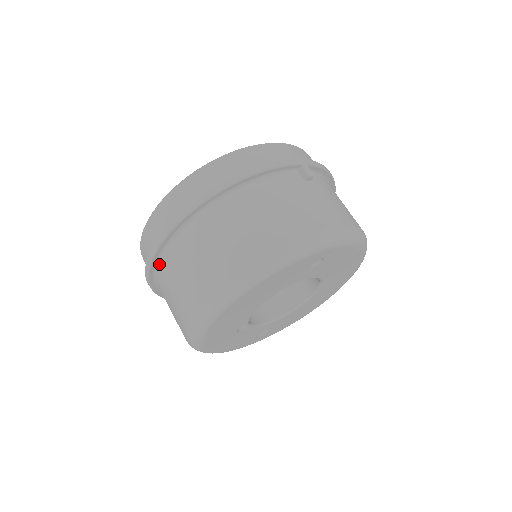
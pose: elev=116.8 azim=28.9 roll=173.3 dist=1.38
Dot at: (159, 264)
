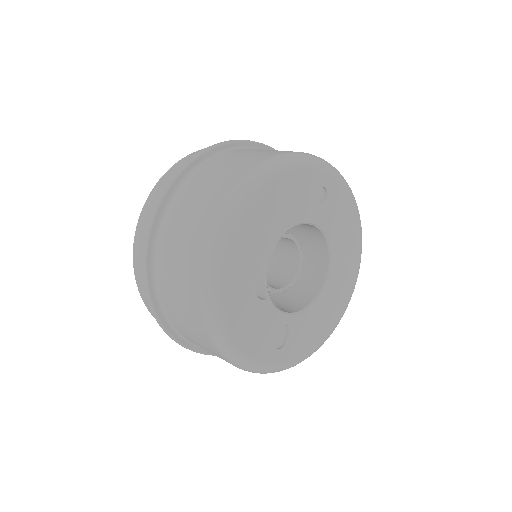
Dot at: (161, 226)
